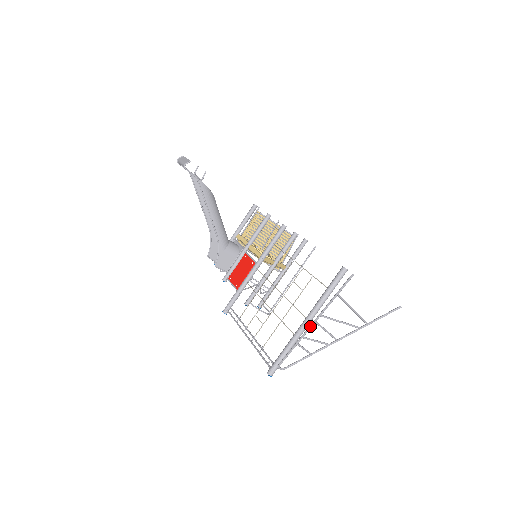
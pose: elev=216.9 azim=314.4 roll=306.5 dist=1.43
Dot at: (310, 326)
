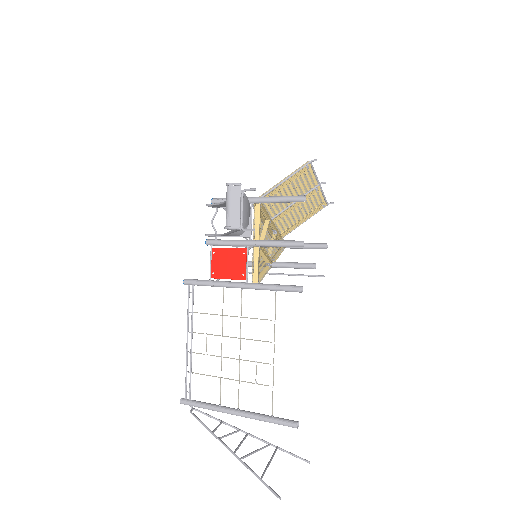
Dot at: occluded
